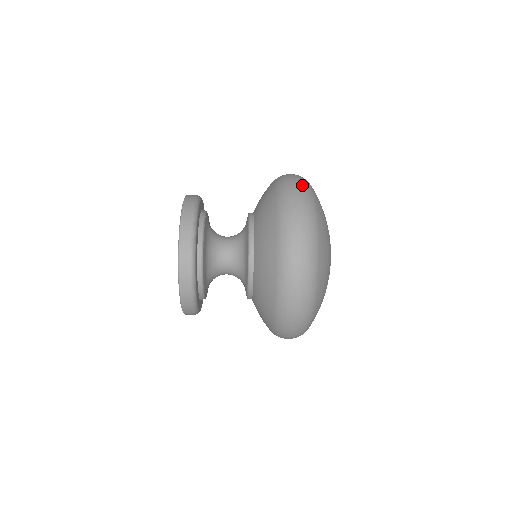
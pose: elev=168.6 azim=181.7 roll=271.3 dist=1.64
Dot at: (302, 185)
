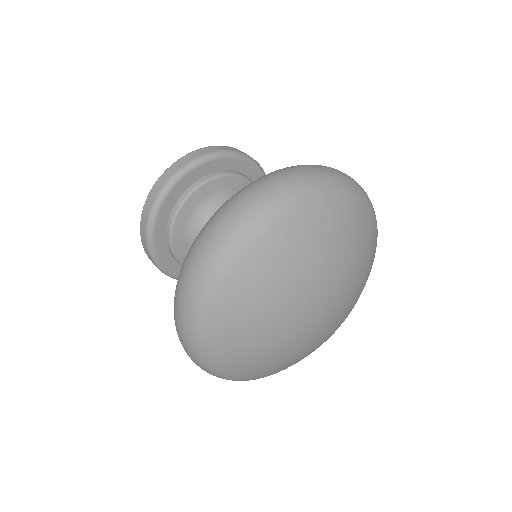
Dot at: occluded
